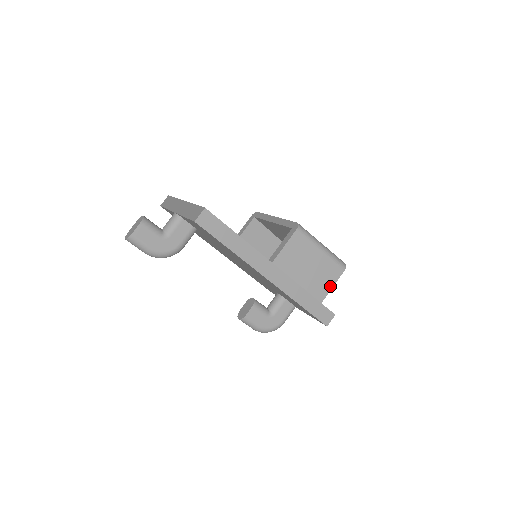
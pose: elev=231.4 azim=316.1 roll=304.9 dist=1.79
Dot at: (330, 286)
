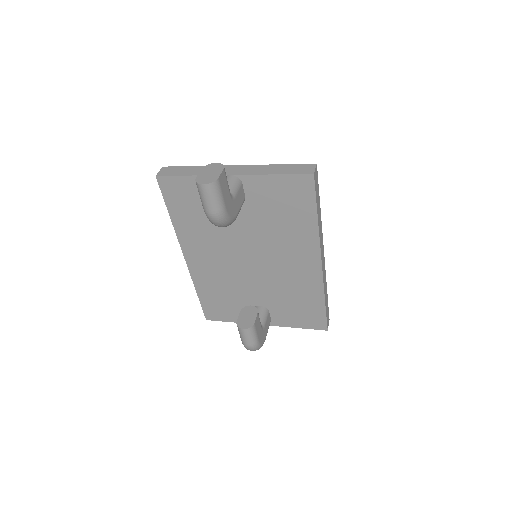
Dot at: occluded
